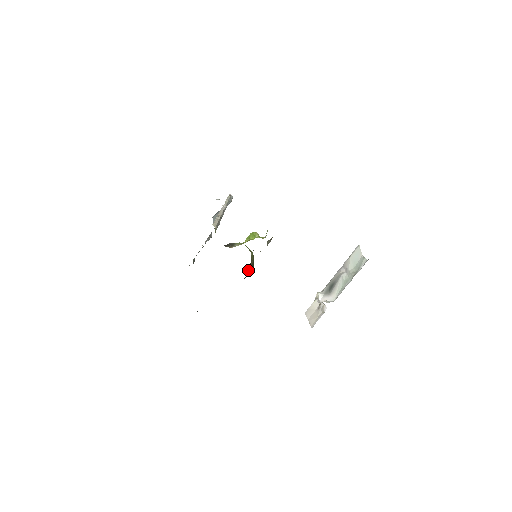
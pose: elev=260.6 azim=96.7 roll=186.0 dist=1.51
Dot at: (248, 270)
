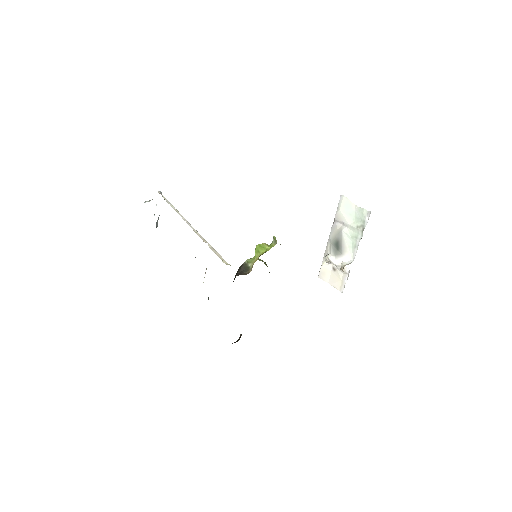
Dot at: occluded
